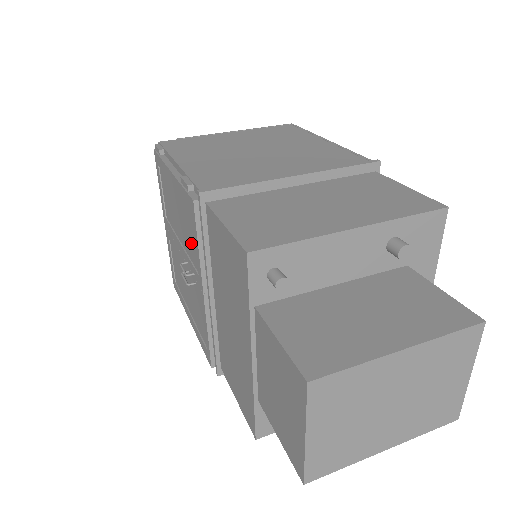
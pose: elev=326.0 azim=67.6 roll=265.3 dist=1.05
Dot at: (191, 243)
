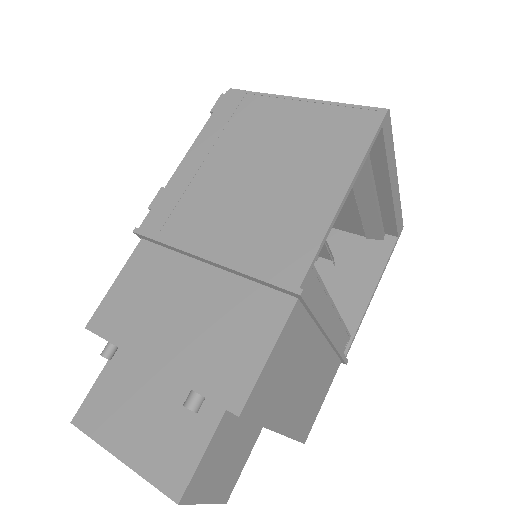
Dot at: occluded
